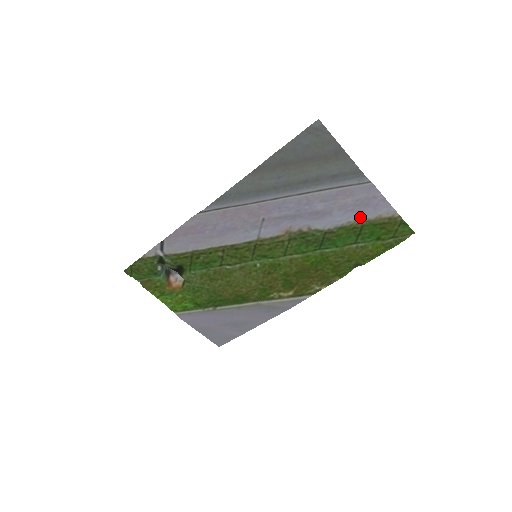
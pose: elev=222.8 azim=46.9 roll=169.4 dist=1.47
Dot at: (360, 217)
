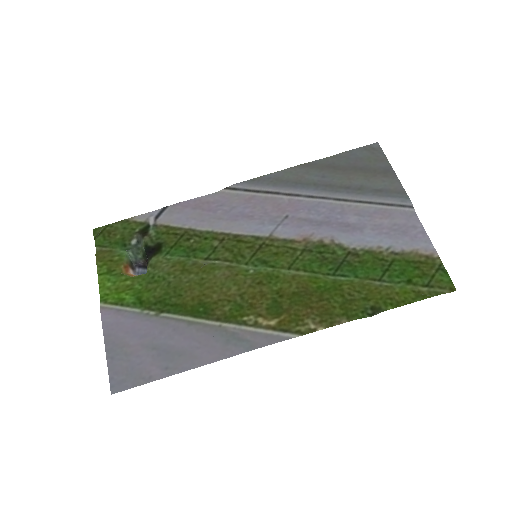
Dot at: (393, 245)
